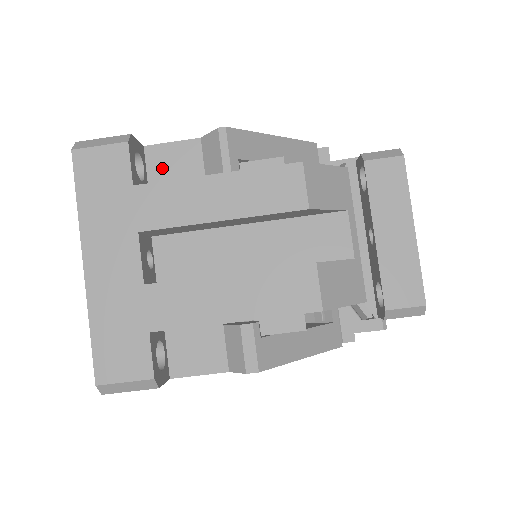
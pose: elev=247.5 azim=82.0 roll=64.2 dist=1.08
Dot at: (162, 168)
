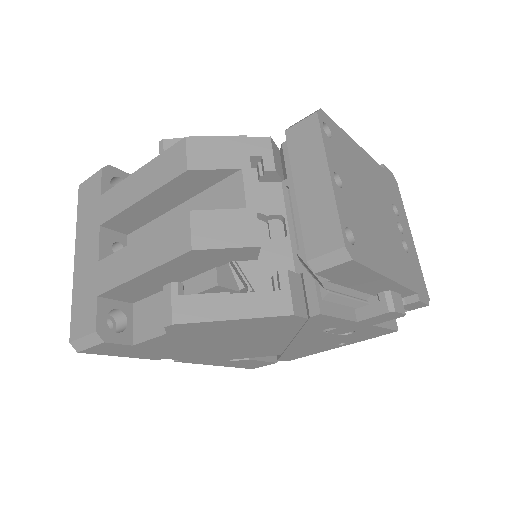
Dot at: occluded
